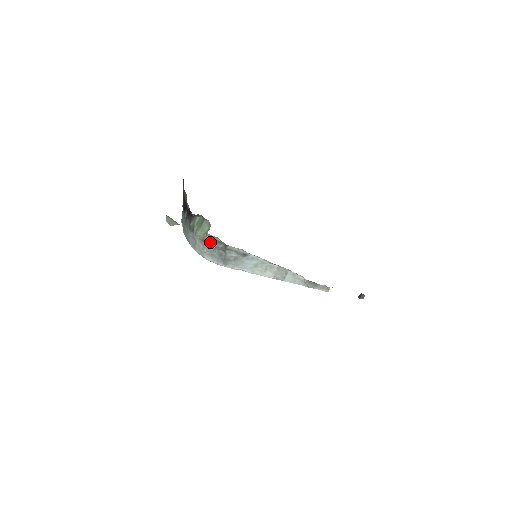
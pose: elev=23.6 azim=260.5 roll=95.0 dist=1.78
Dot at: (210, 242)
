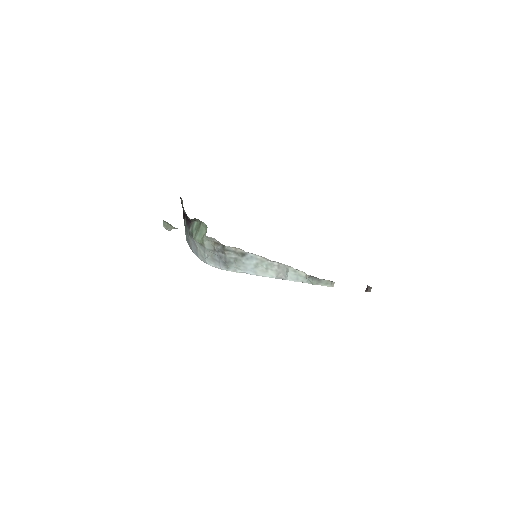
Dot at: (209, 245)
